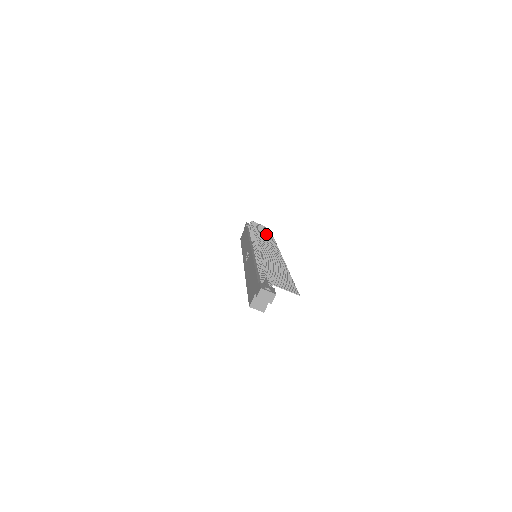
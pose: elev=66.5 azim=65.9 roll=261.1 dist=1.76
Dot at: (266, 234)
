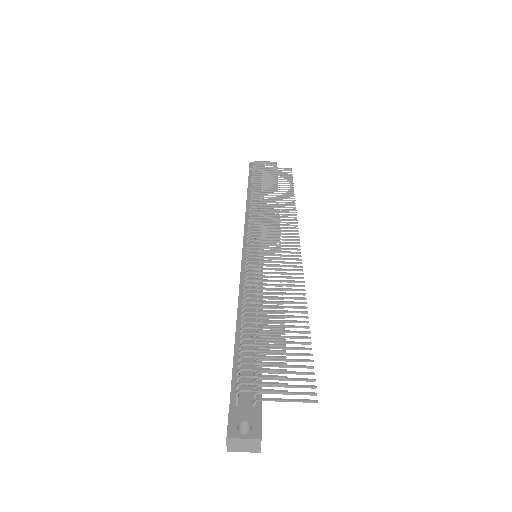
Dot at: (273, 190)
